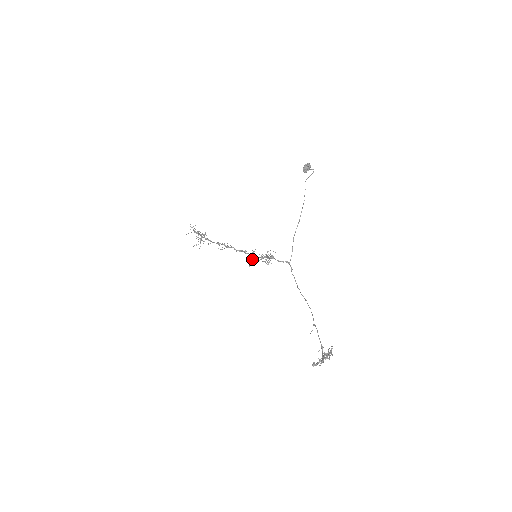
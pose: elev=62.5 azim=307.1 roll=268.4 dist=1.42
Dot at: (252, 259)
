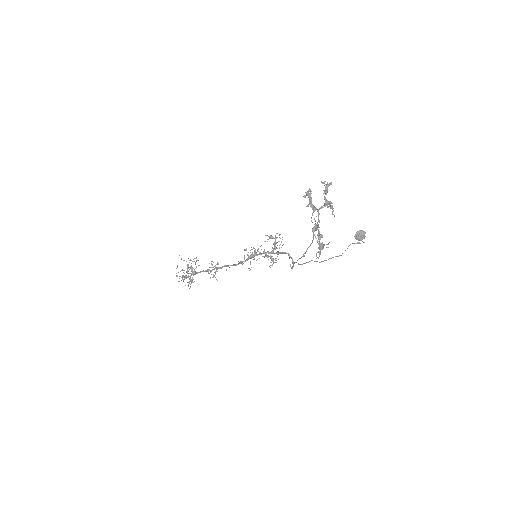
Dot at: (253, 247)
